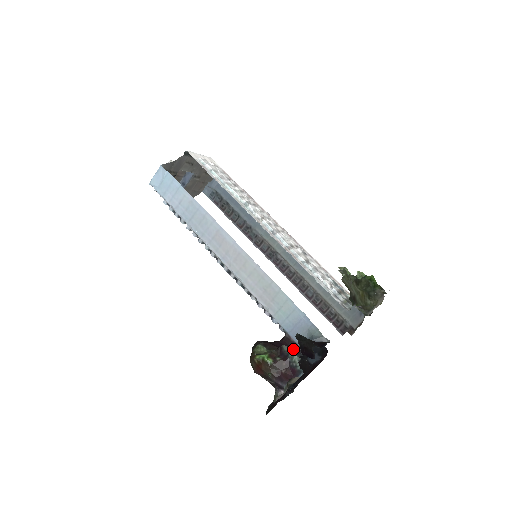
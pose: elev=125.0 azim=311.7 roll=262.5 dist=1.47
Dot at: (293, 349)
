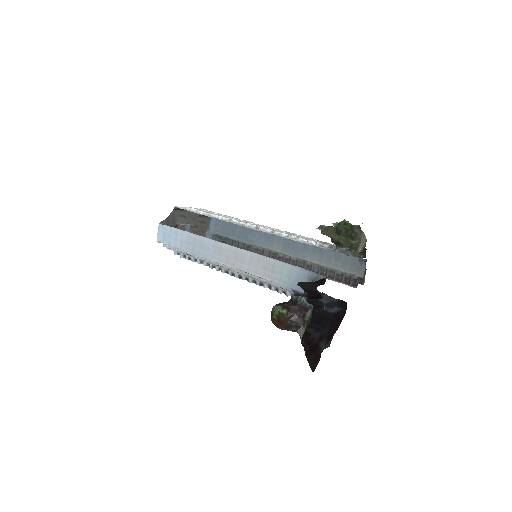
Dot at: (300, 295)
